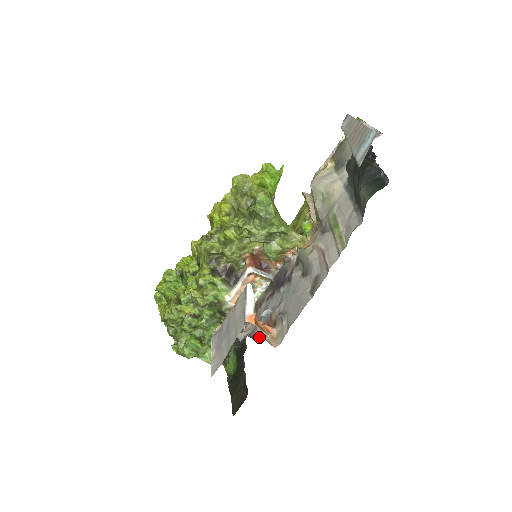
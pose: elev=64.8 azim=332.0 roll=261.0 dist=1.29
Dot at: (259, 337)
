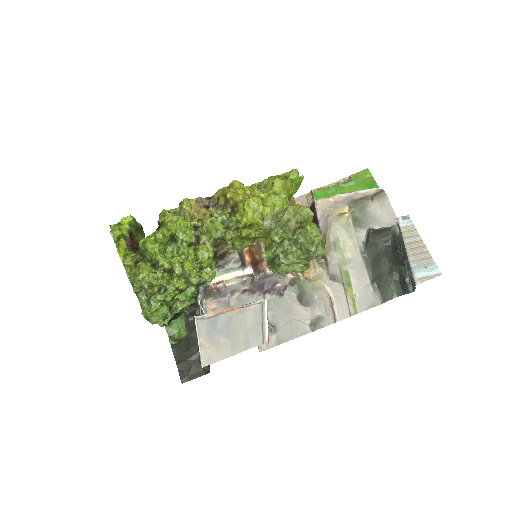
Dot at: occluded
